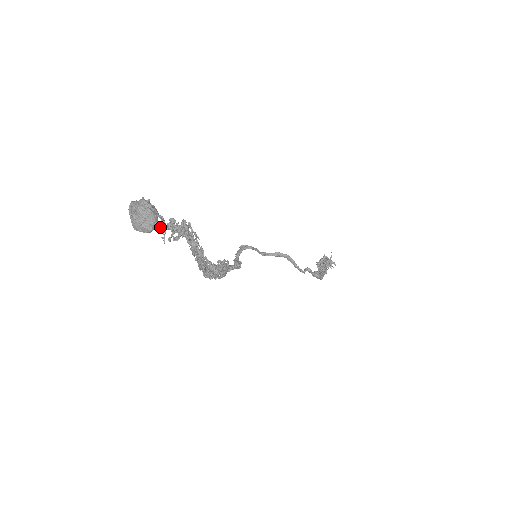
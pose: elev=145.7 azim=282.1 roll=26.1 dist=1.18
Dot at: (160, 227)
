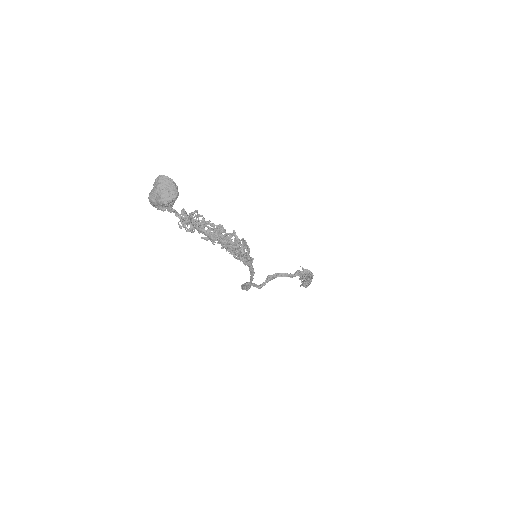
Dot at: (179, 225)
